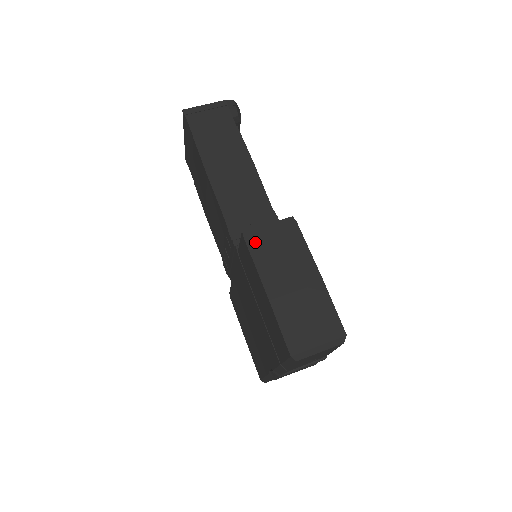
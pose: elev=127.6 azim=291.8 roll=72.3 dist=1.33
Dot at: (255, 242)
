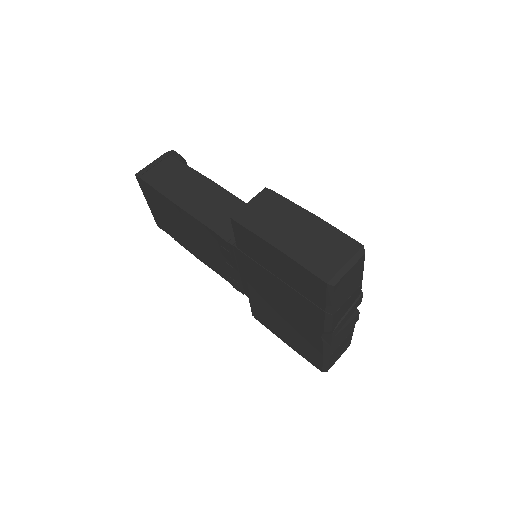
Dot at: (245, 219)
